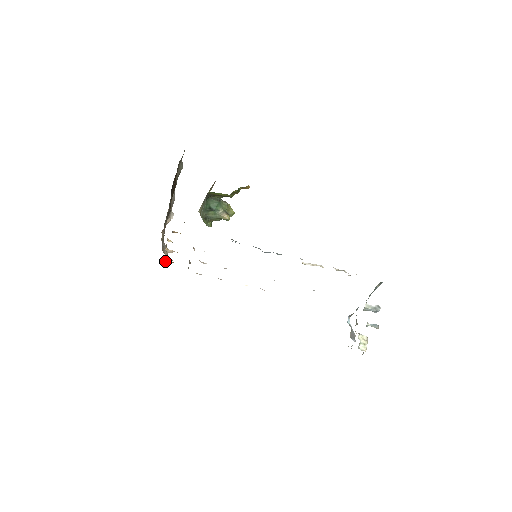
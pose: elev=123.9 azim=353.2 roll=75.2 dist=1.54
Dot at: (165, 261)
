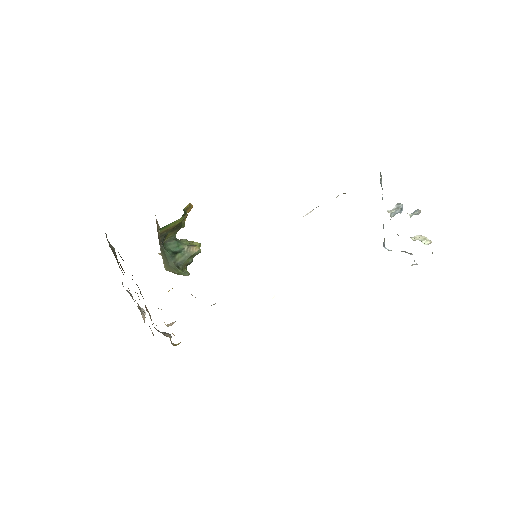
Dot at: (175, 345)
